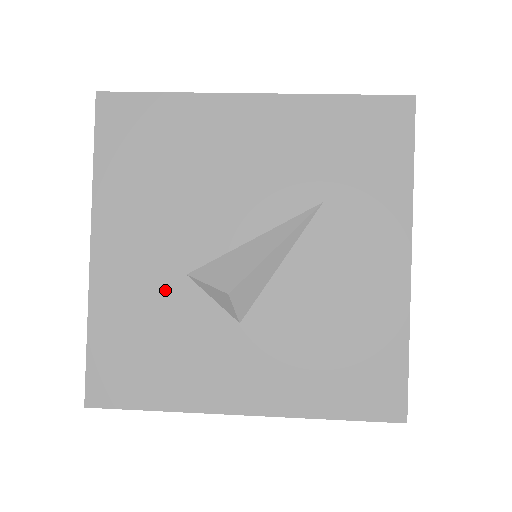
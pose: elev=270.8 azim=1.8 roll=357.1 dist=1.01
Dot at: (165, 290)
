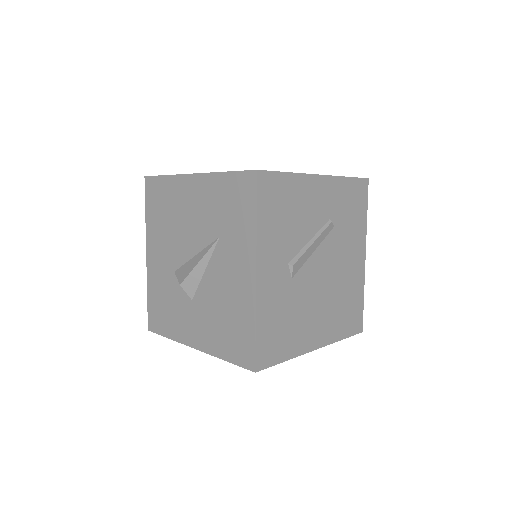
Dot at: (168, 279)
